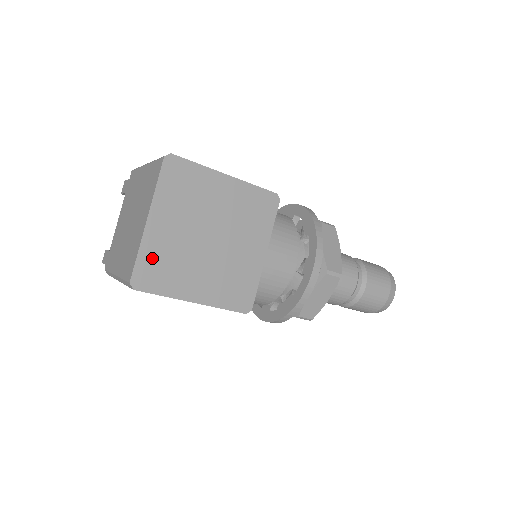
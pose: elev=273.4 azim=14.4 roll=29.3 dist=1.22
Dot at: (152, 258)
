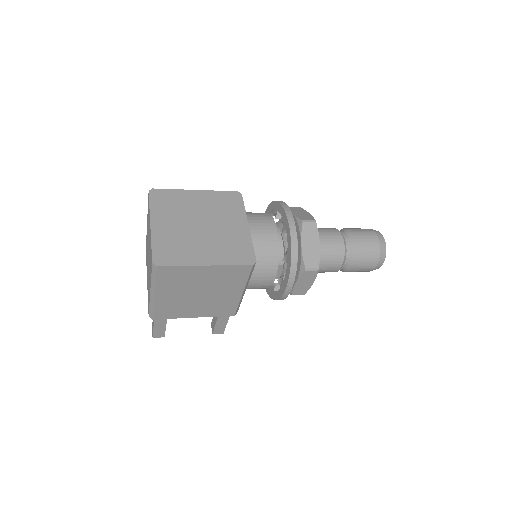
Dot at: (163, 245)
